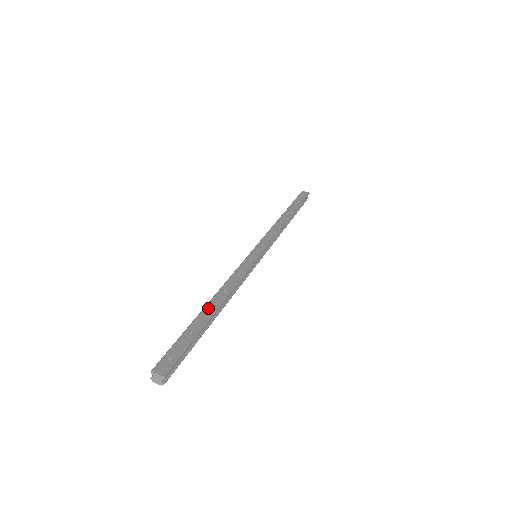
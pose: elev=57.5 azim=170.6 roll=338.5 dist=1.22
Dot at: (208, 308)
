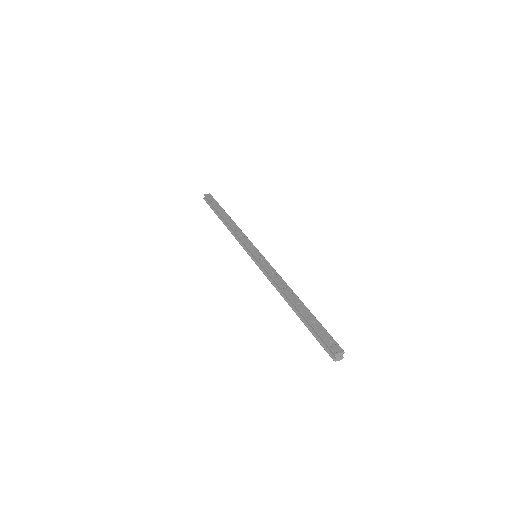
Dot at: (296, 303)
